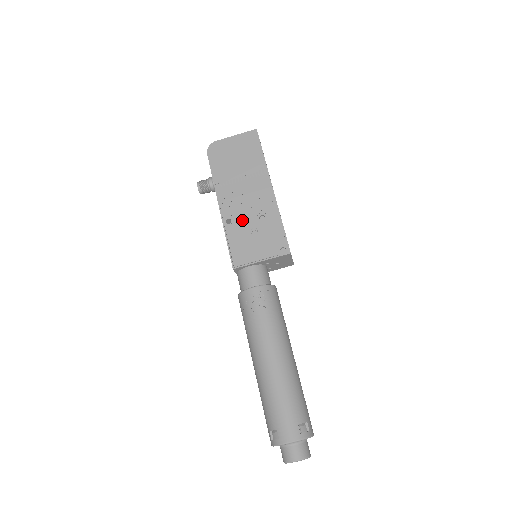
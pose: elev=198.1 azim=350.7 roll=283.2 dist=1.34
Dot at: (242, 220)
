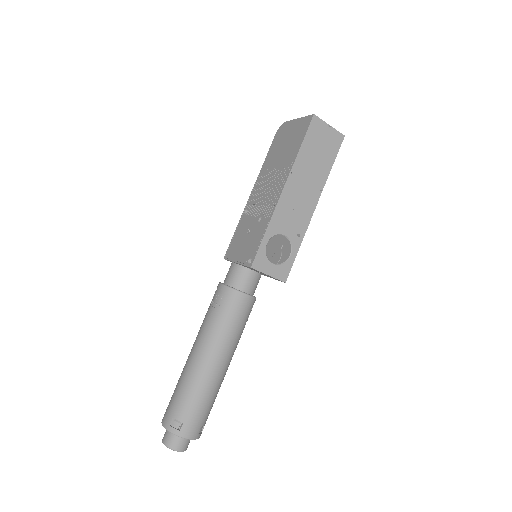
Dot at: (252, 215)
